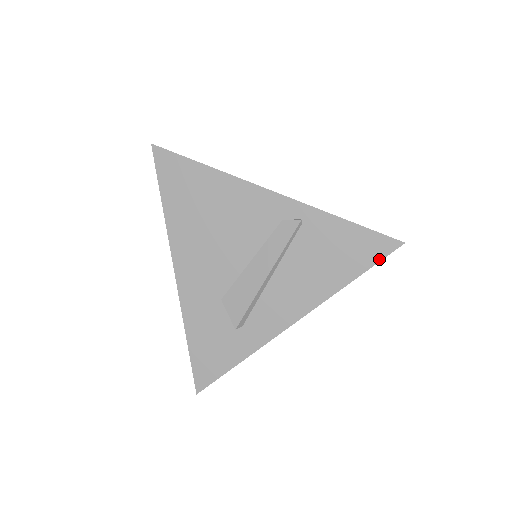
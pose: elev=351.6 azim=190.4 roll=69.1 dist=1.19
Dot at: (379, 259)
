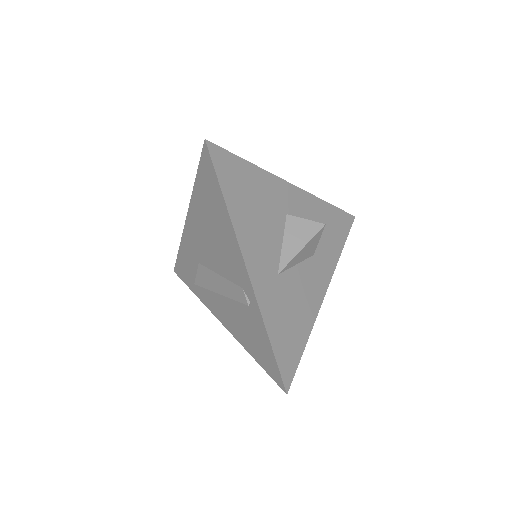
Dot at: (271, 376)
